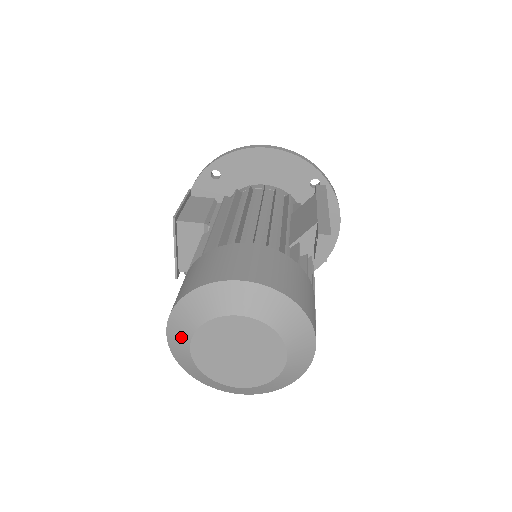
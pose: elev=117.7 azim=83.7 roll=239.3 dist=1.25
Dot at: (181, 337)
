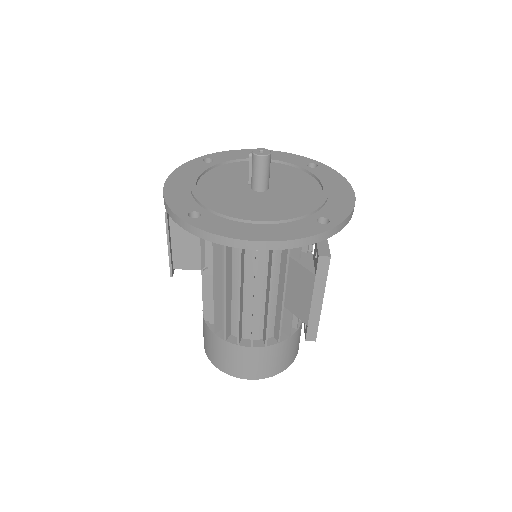
Dot at: occluded
